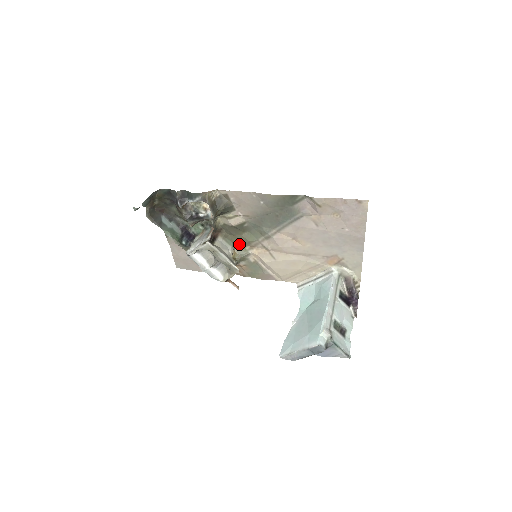
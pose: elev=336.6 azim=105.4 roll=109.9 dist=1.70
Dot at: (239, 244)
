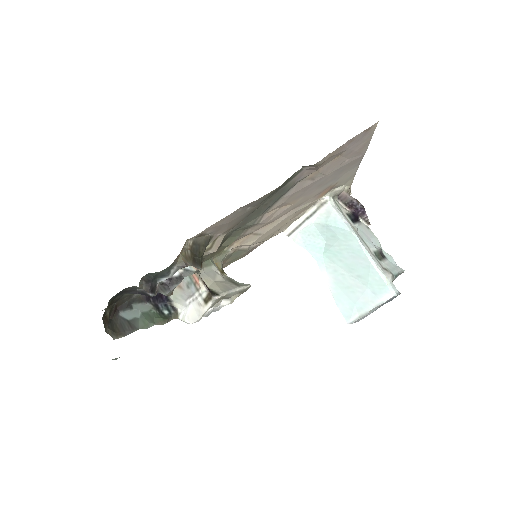
Dot at: (217, 254)
